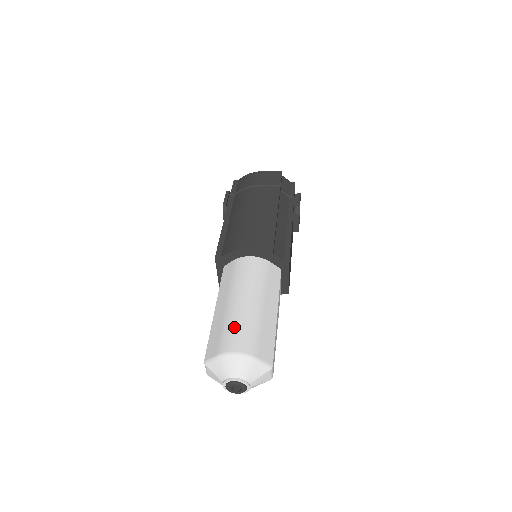
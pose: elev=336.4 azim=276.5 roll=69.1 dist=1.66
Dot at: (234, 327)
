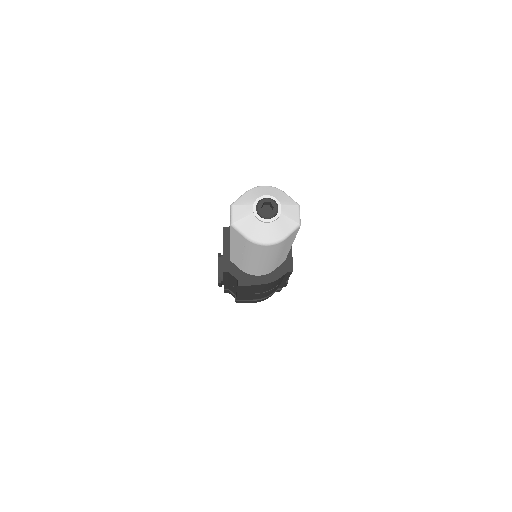
Dot at: occluded
